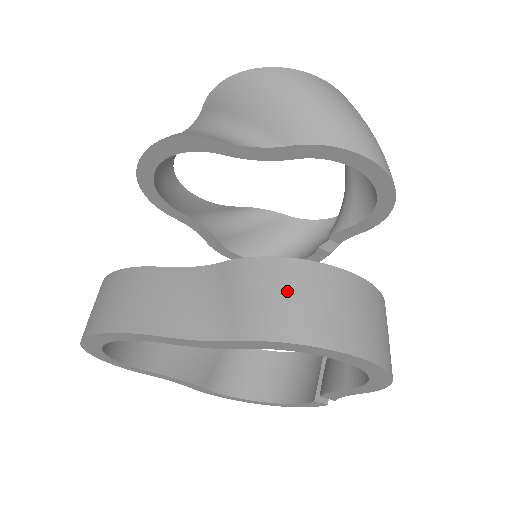
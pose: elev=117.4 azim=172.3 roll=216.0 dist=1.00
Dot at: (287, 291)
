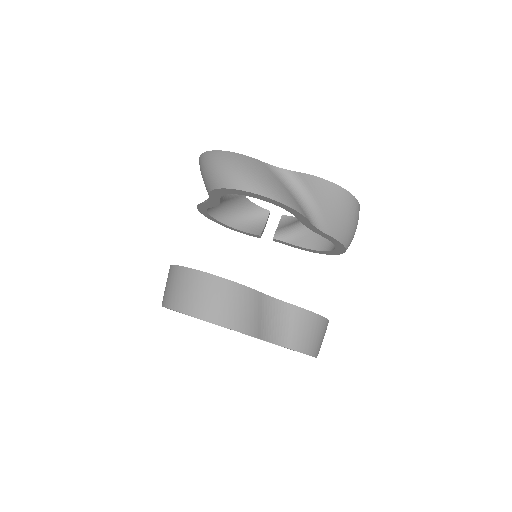
Dot at: (316, 332)
